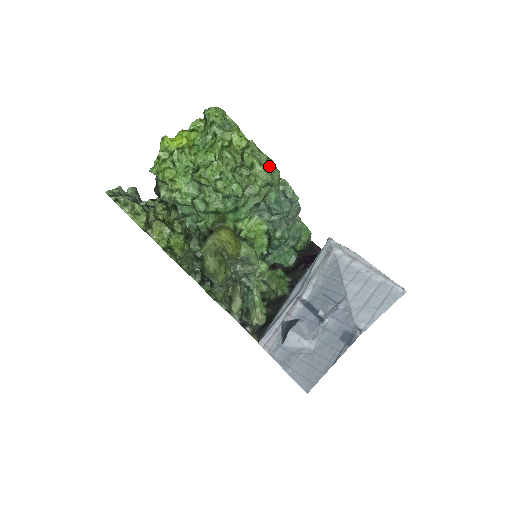
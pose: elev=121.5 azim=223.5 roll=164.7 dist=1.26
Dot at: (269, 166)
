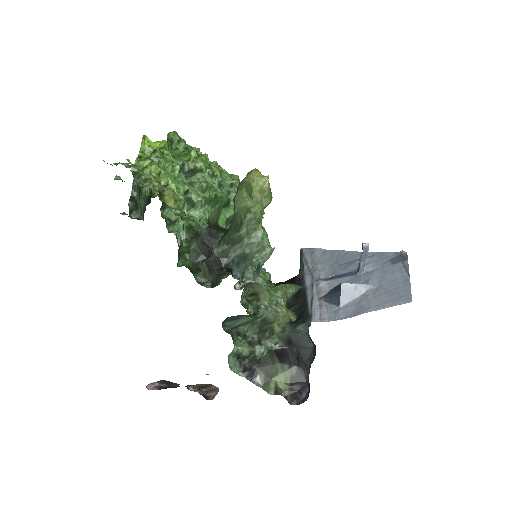
Dot at: occluded
